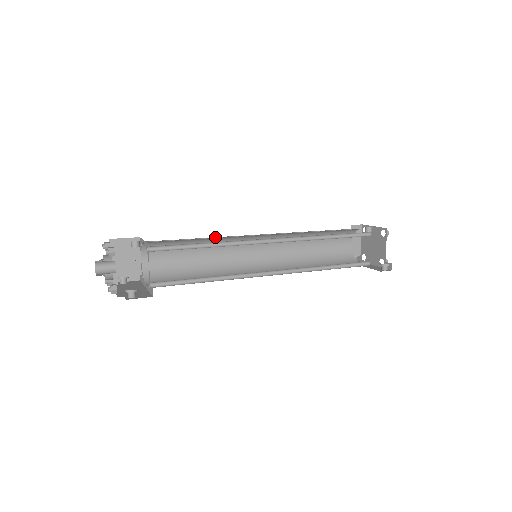
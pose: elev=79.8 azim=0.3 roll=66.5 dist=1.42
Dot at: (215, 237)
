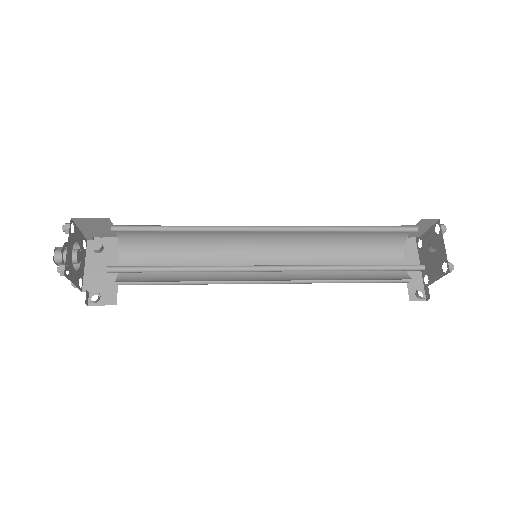
Dot at: occluded
